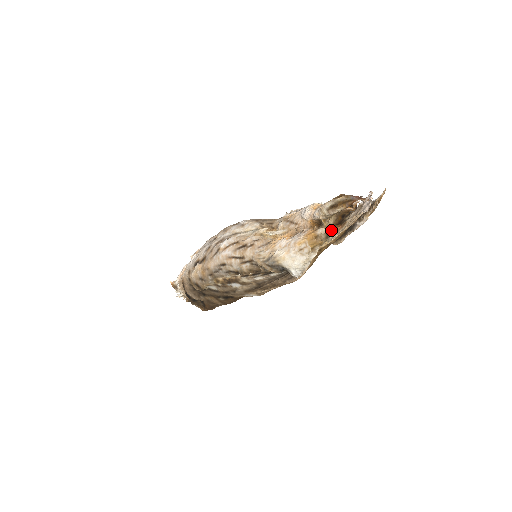
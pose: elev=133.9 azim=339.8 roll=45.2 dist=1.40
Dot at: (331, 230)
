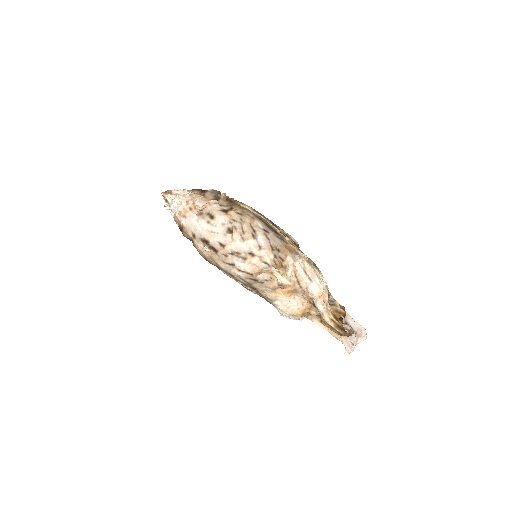
Dot at: (320, 315)
